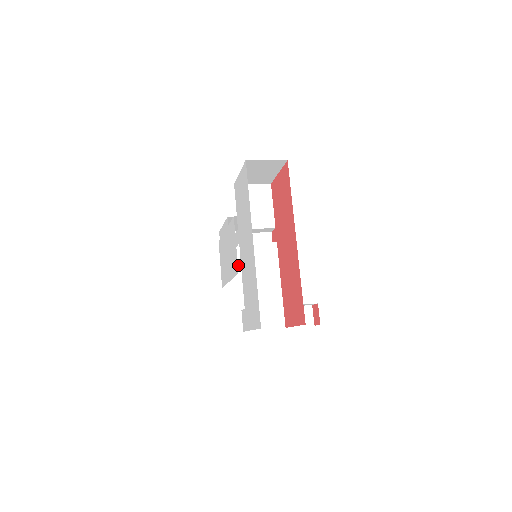
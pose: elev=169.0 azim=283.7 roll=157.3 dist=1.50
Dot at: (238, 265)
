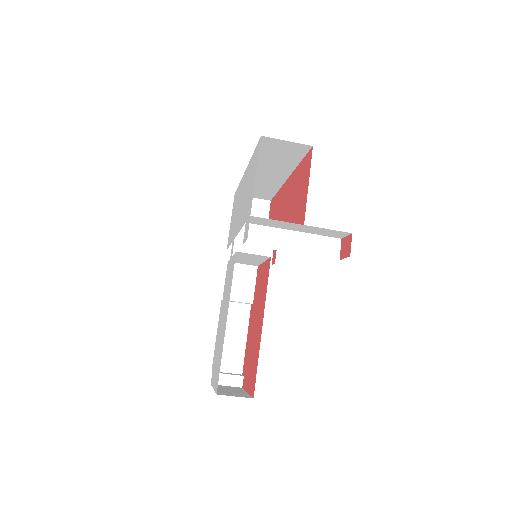
Dot at: (240, 392)
